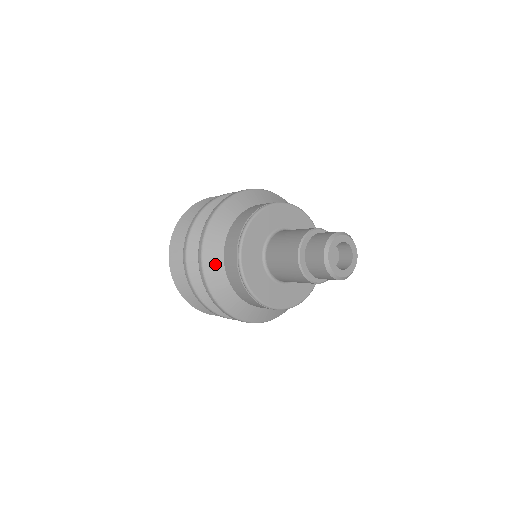
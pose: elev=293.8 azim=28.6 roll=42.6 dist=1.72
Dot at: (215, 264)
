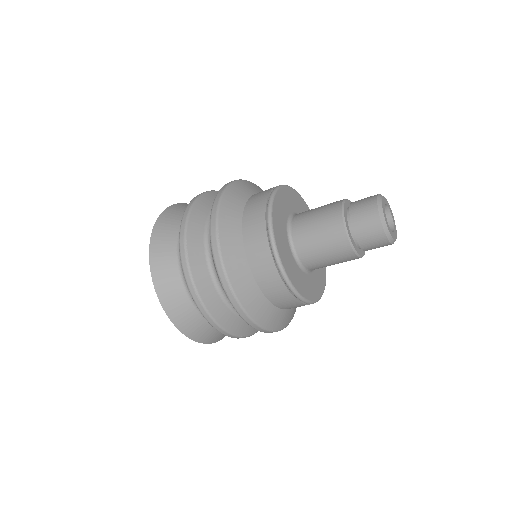
Dot at: (234, 206)
